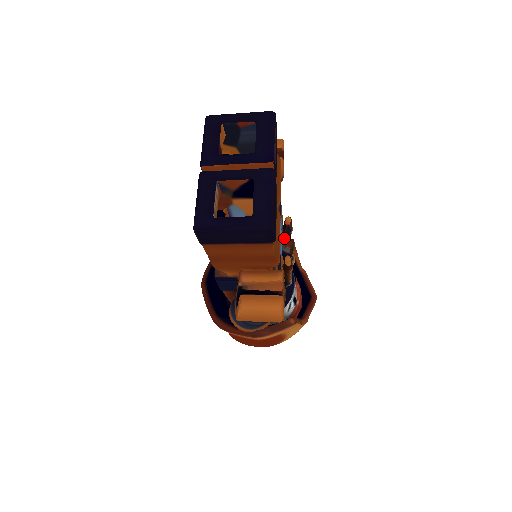
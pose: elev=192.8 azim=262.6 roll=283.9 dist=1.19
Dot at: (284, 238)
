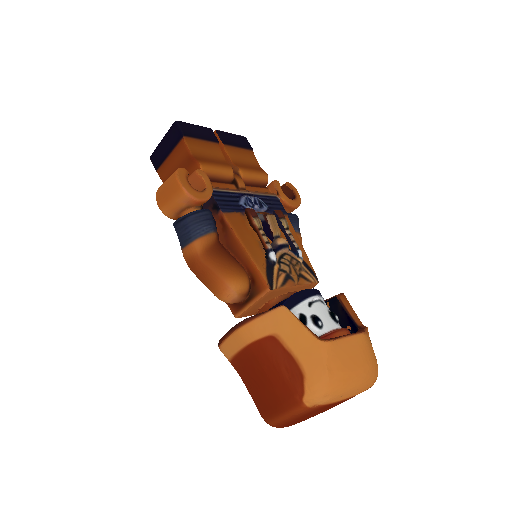
Dot at: (262, 212)
